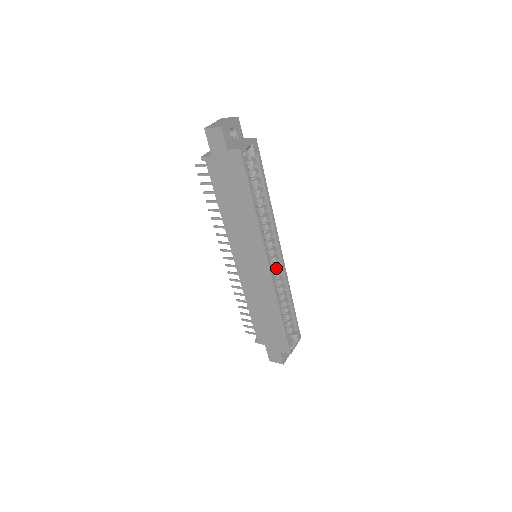
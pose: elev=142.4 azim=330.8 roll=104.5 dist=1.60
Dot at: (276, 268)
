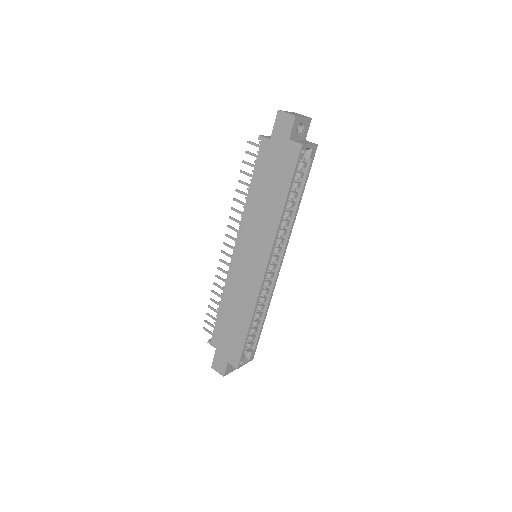
Dot at: (269, 277)
